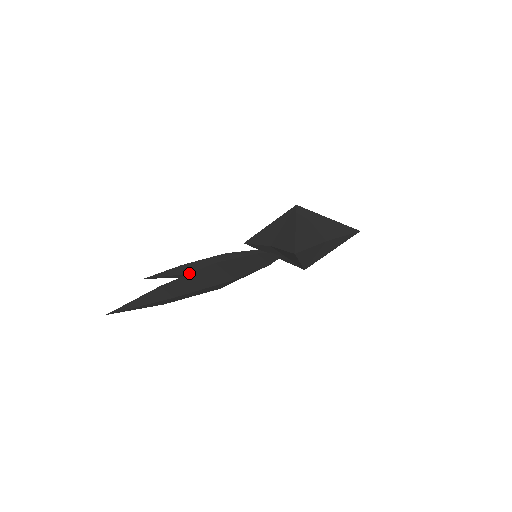
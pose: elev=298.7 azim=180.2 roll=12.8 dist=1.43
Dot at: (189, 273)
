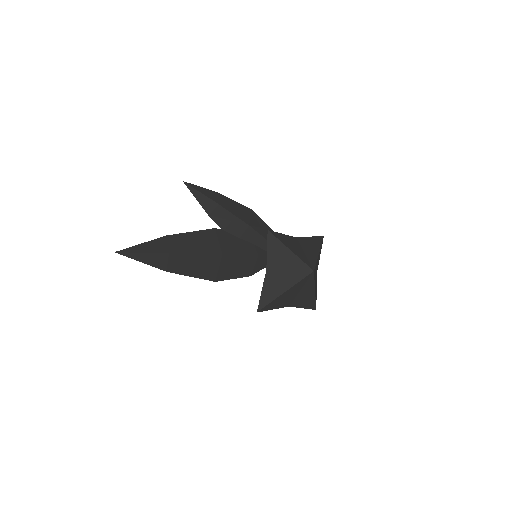
Dot at: (211, 217)
